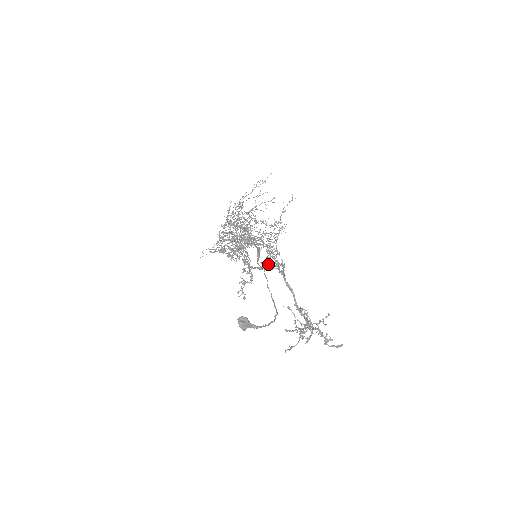
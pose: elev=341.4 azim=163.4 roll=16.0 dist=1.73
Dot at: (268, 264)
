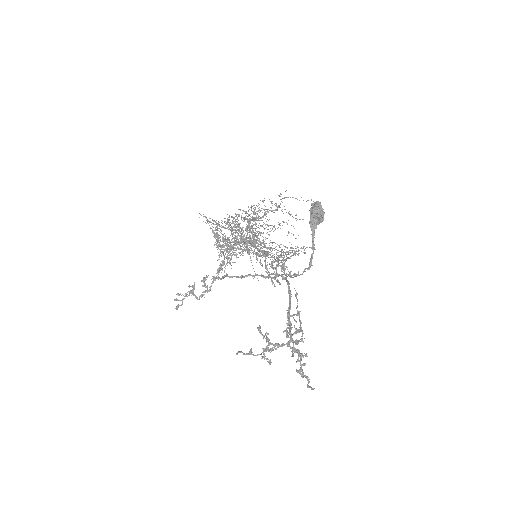
Dot at: occluded
